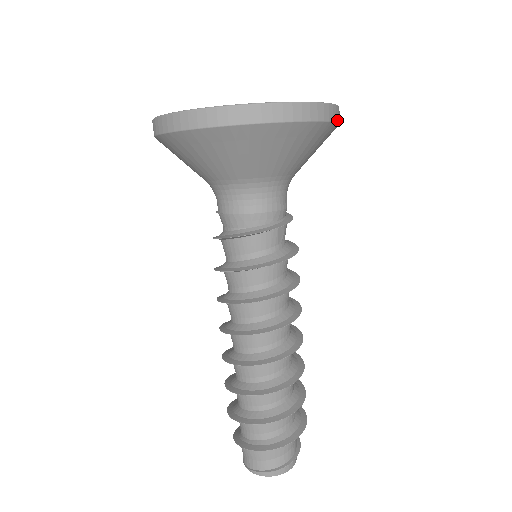
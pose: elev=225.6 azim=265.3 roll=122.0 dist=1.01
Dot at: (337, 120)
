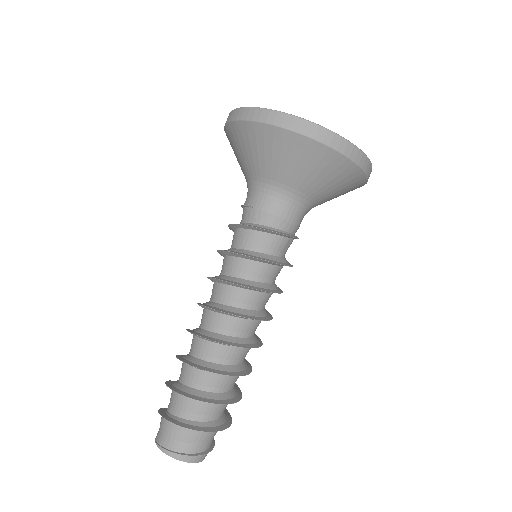
Dot at: occluded
